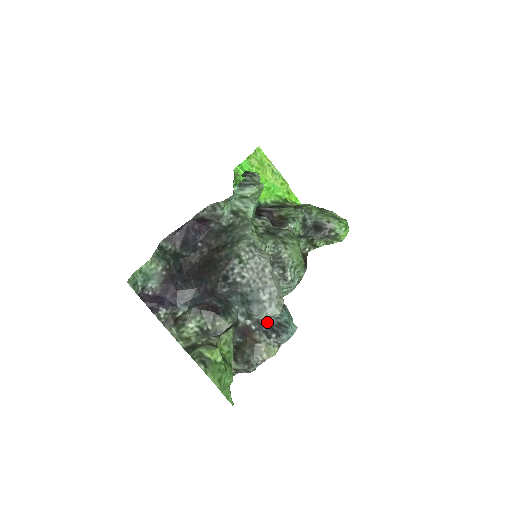
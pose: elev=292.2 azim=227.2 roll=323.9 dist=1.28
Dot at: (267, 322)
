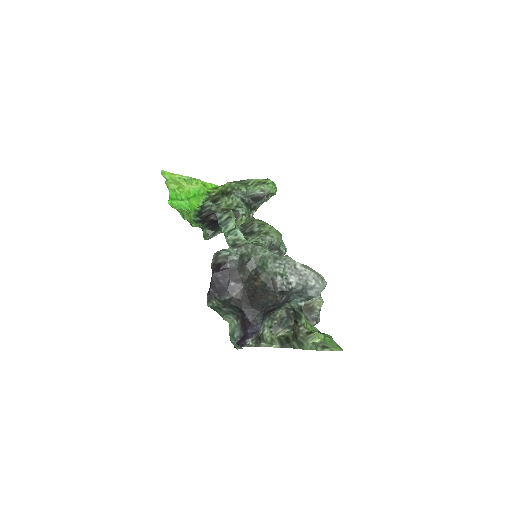
Dot at: occluded
